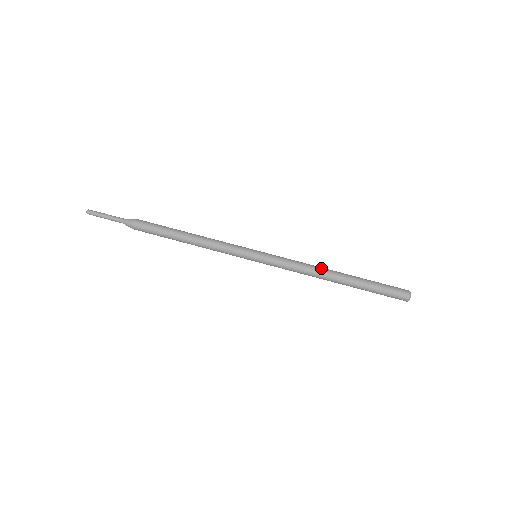
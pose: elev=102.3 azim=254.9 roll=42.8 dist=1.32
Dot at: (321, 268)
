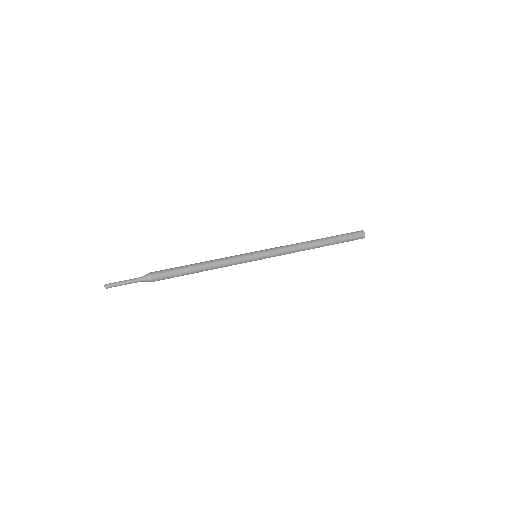
Dot at: occluded
